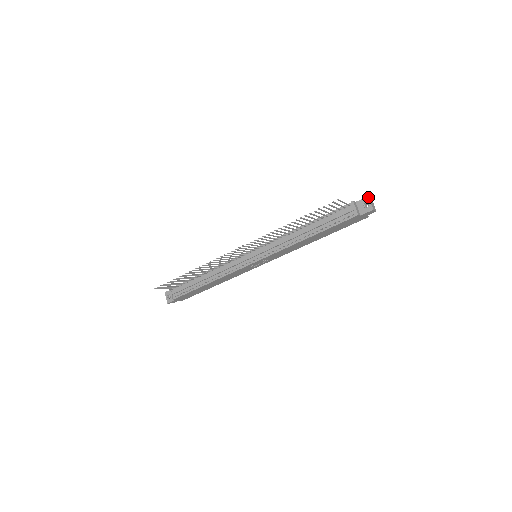
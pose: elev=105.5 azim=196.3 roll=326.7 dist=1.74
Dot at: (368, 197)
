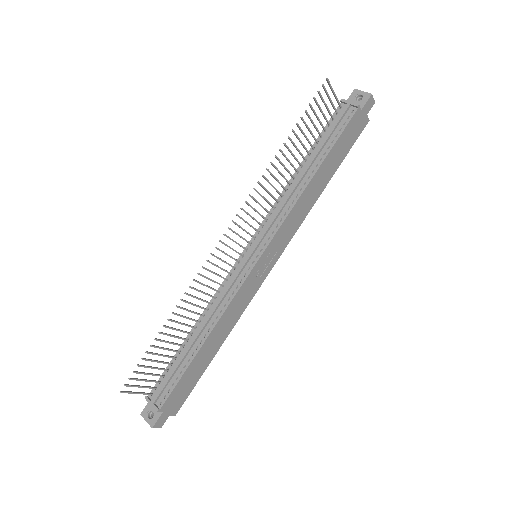
Dot at: (355, 89)
